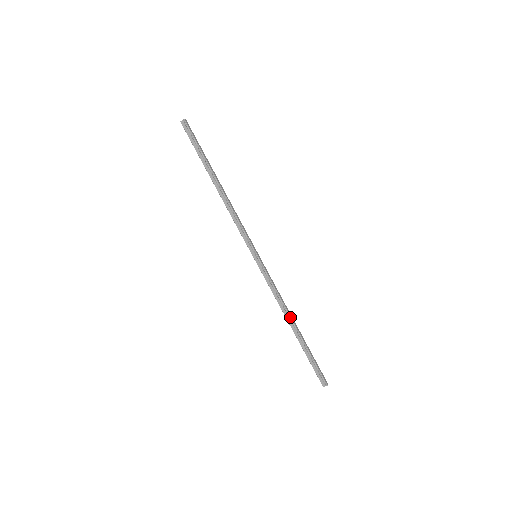
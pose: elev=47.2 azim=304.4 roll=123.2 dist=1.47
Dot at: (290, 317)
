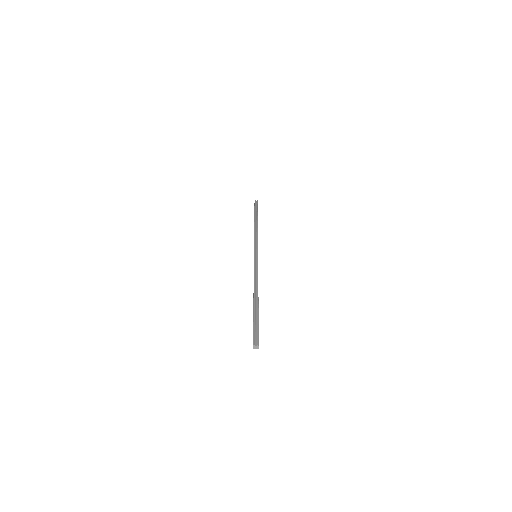
Dot at: occluded
